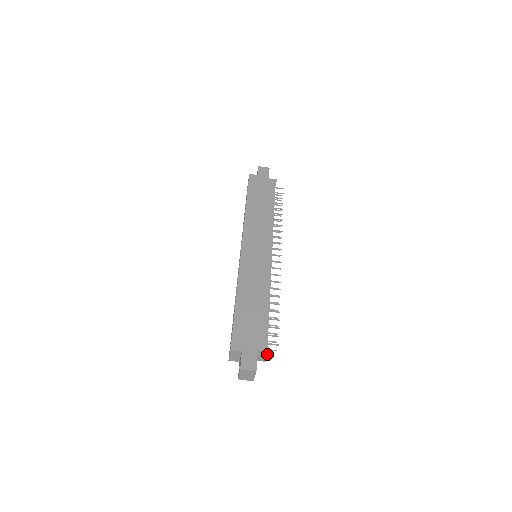
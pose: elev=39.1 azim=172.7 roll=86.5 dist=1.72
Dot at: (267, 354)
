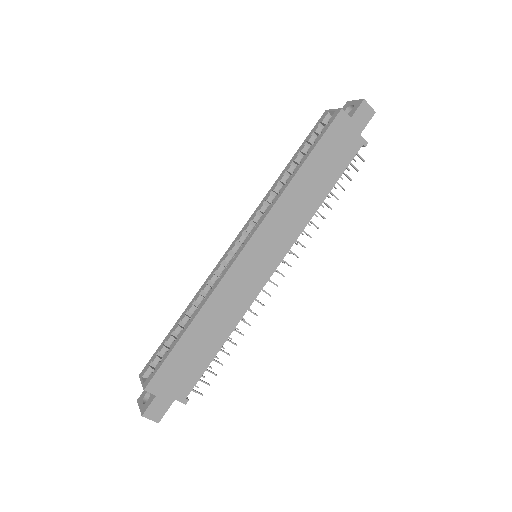
Dot at: occluded
